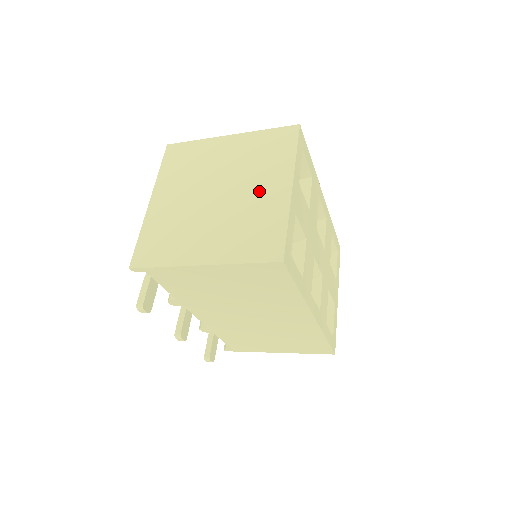
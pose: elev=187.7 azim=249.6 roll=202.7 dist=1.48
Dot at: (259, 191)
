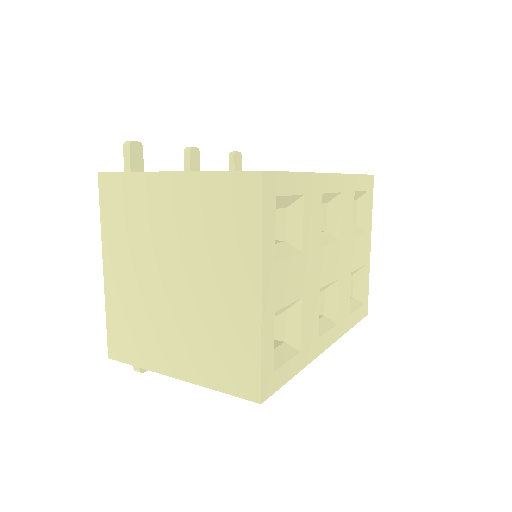
Dot at: (221, 289)
